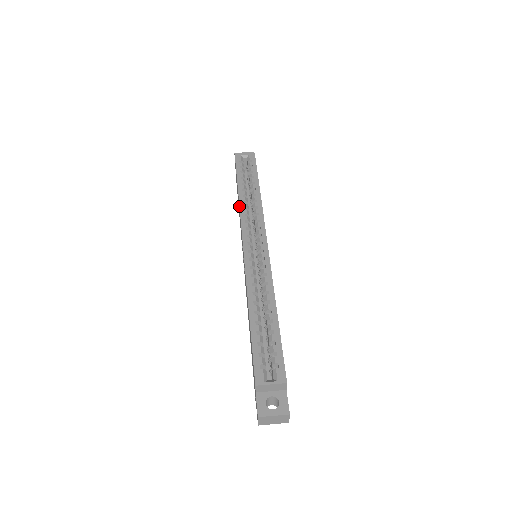
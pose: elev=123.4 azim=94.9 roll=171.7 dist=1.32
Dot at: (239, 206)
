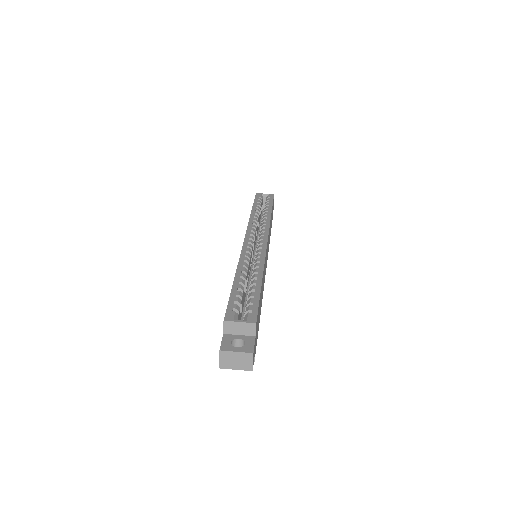
Dot at: (249, 219)
